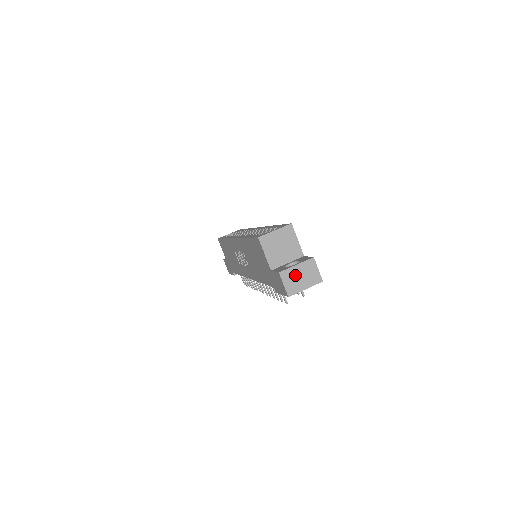
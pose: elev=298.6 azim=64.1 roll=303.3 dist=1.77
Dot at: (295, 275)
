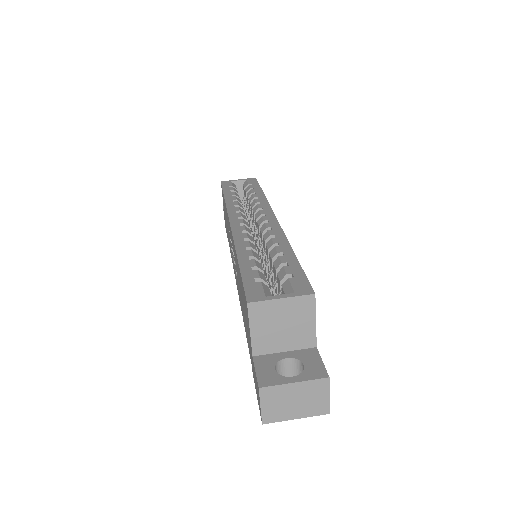
Dot at: (286, 396)
